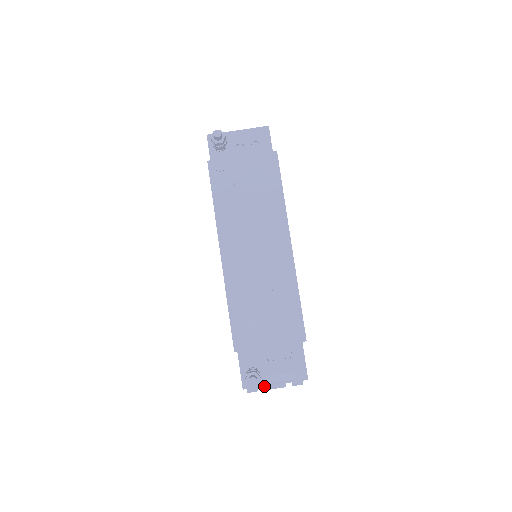
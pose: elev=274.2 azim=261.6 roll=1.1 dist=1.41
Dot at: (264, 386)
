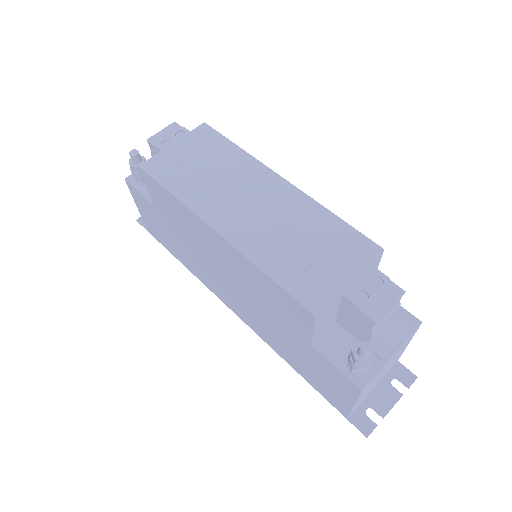
Dot at: (378, 414)
